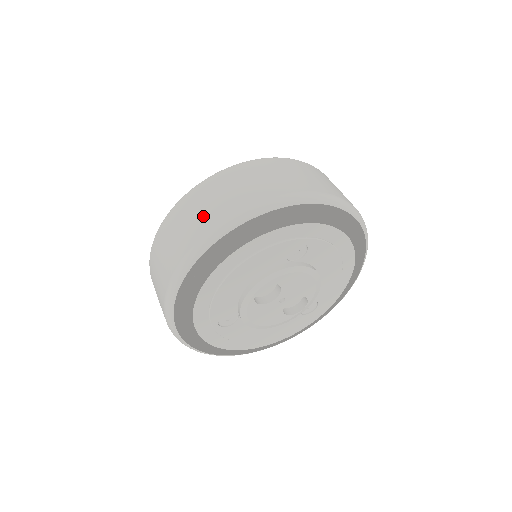
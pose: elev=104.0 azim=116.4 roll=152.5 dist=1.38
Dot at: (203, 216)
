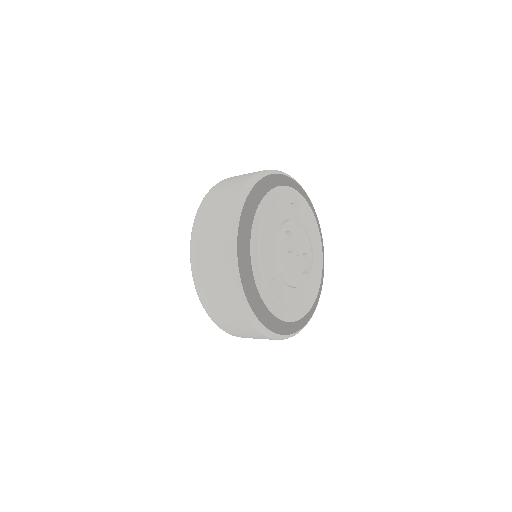
Dot at: (232, 187)
